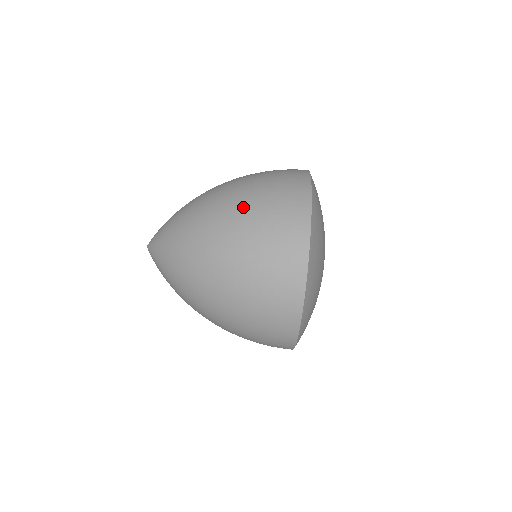
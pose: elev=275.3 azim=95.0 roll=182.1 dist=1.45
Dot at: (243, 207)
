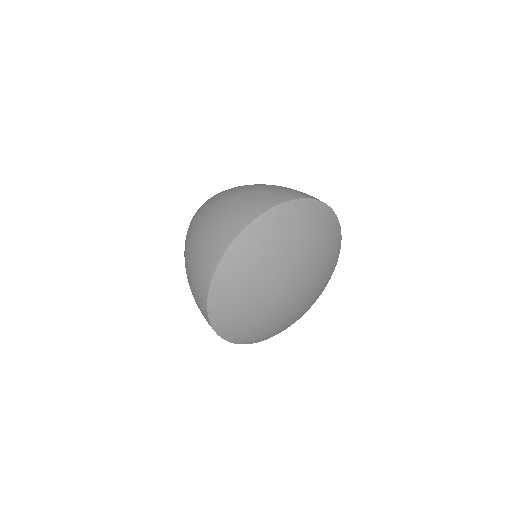
Dot at: (224, 201)
